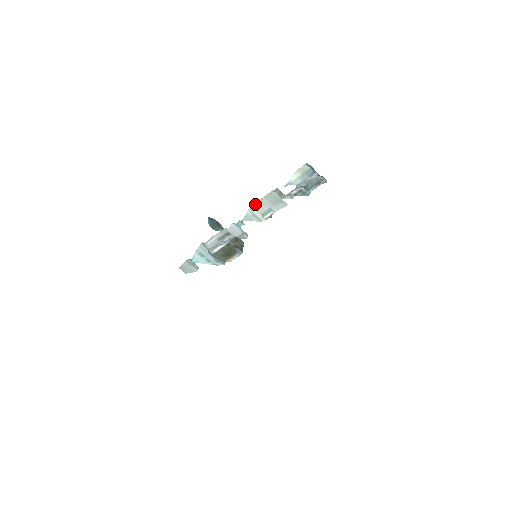
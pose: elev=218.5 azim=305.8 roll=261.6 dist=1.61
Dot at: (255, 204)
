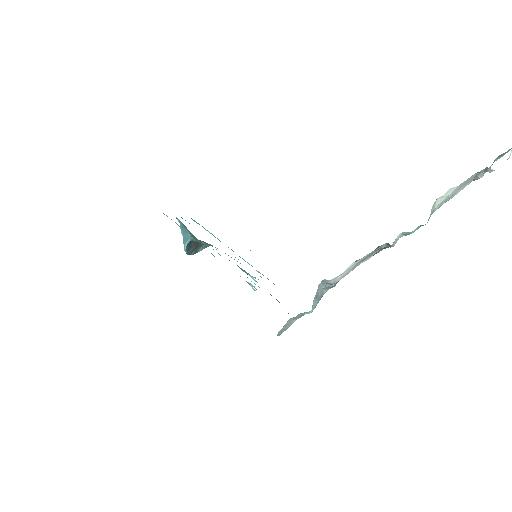
Dot at: (442, 197)
